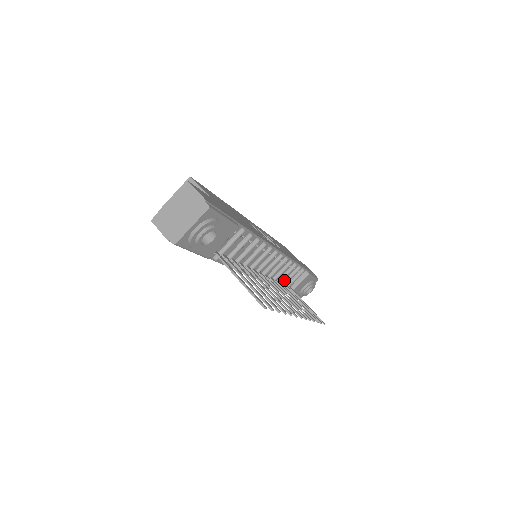
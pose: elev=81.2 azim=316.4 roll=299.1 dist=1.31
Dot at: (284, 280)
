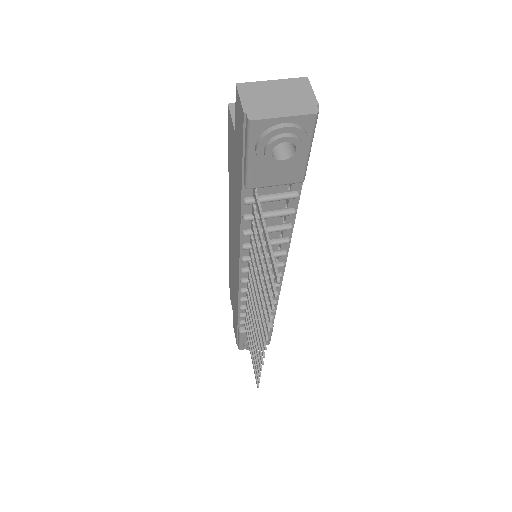
Dot at: occluded
